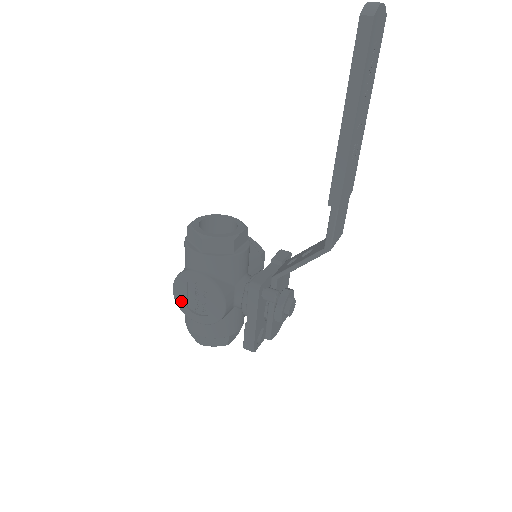
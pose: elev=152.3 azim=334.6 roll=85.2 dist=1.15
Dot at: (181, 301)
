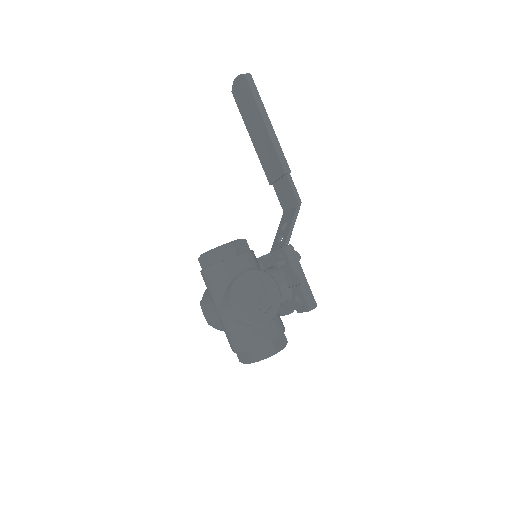
Dot at: (246, 312)
